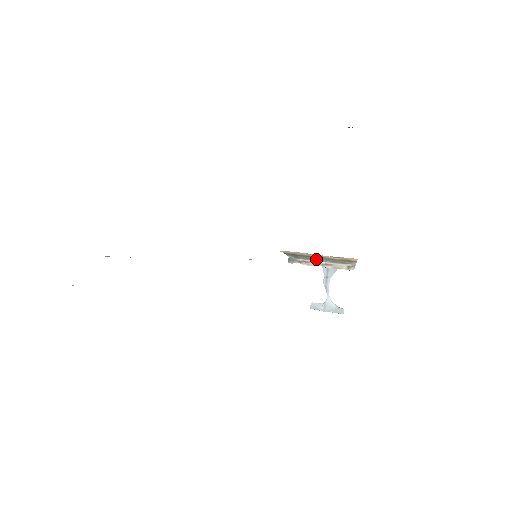
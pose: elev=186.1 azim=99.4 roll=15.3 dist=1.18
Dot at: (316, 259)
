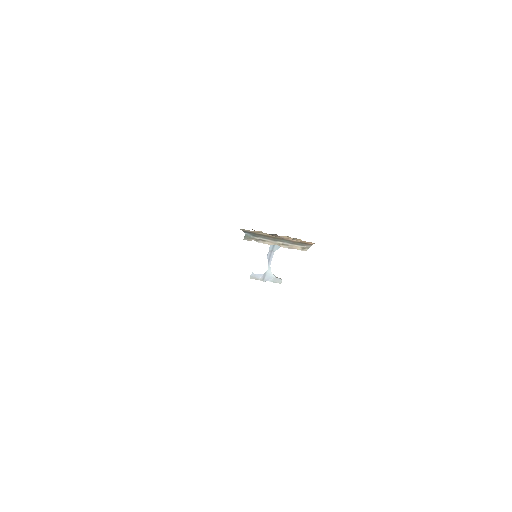
Dot at: (275, 239)
